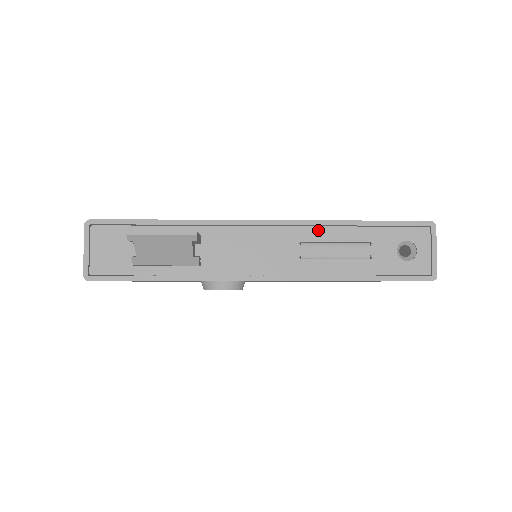
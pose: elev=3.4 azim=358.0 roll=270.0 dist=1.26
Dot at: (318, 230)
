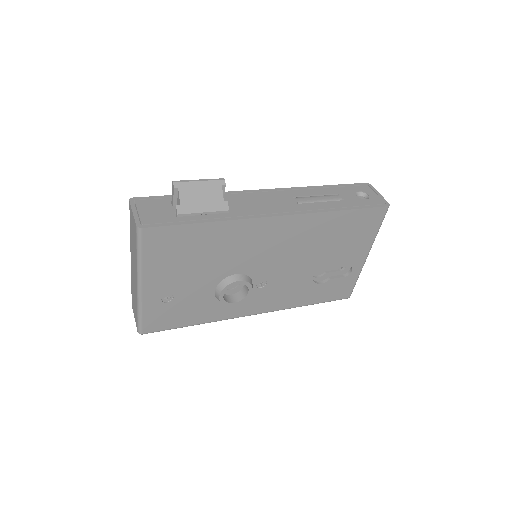
Dot at: (301, 191)
